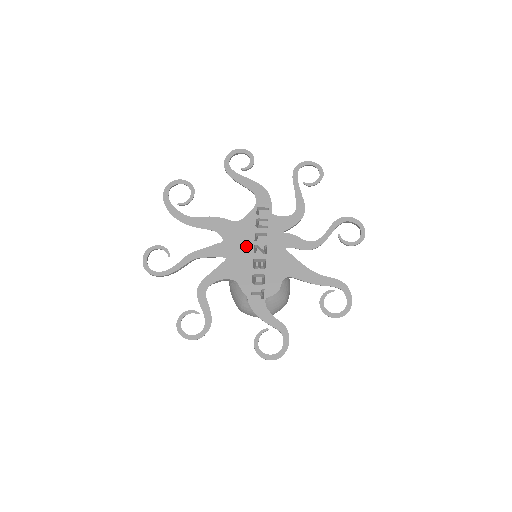
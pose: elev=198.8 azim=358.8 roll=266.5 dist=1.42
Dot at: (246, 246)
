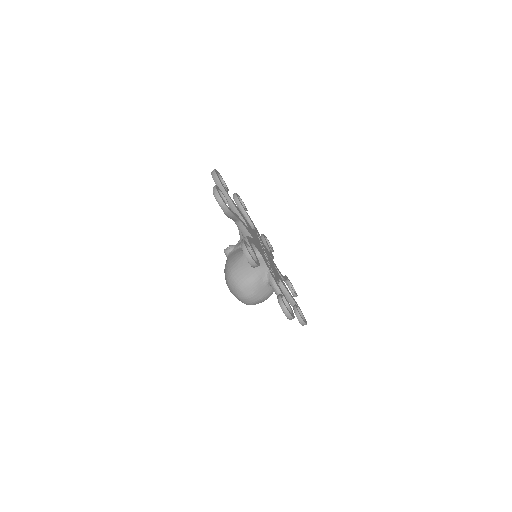
Dot at: (259, 243)
